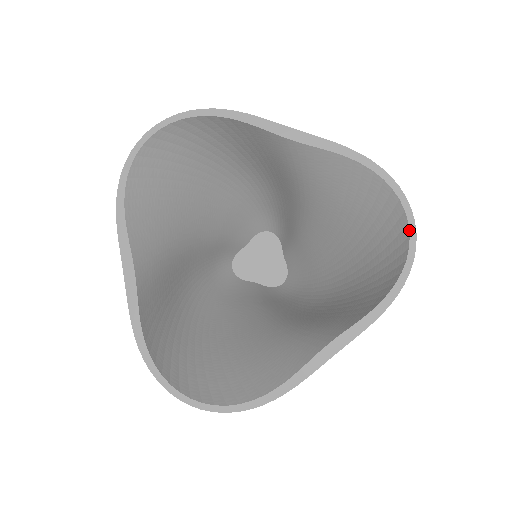
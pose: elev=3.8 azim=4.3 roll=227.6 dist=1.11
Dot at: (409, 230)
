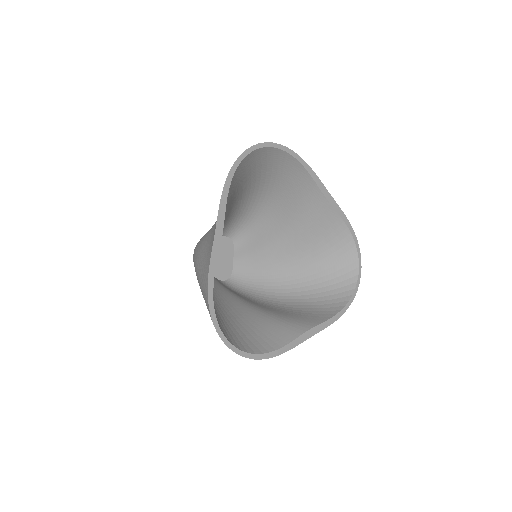
Dot at: (358, 278)
